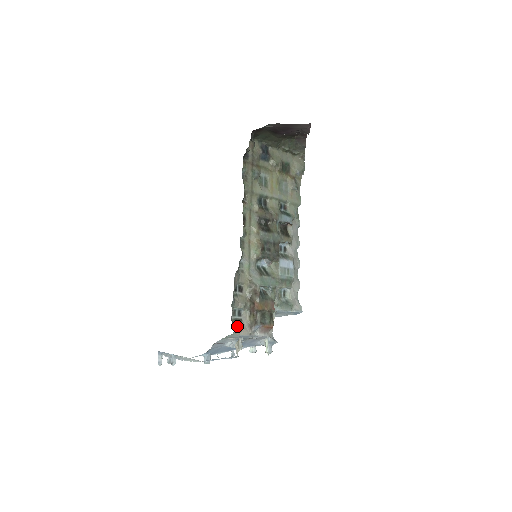
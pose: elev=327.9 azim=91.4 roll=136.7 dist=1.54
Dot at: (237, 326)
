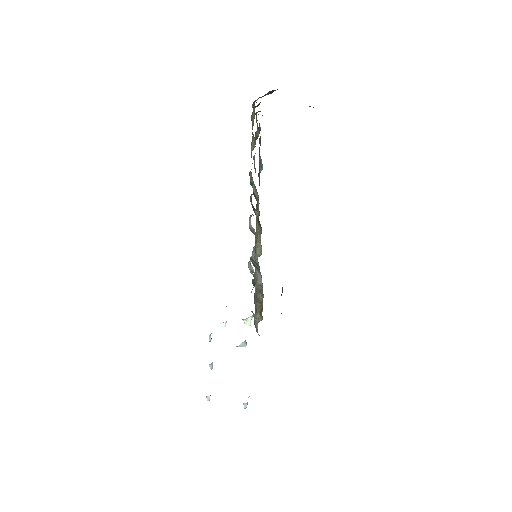
Dot at: (257, 332)
